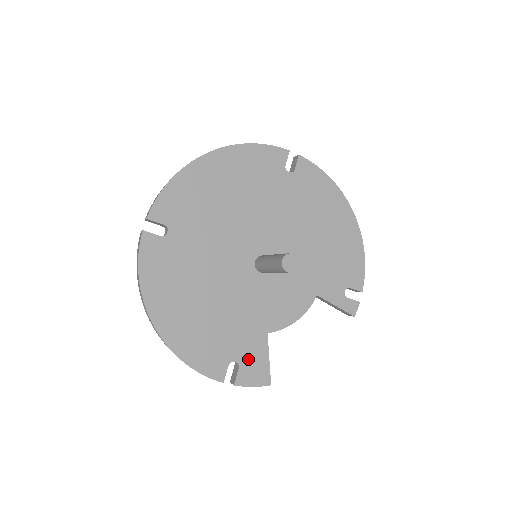
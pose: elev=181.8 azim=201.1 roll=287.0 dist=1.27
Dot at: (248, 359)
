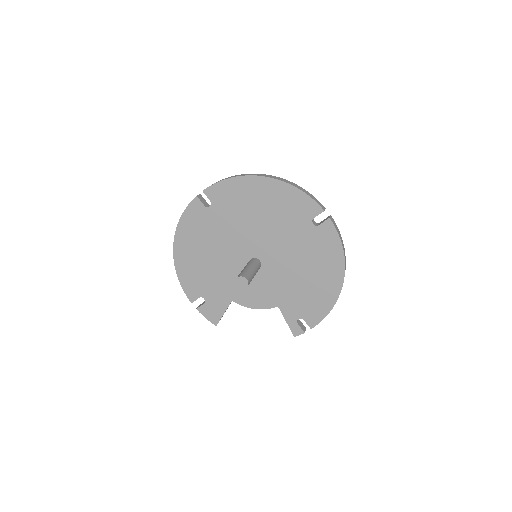
Dot at: (212, 304)
